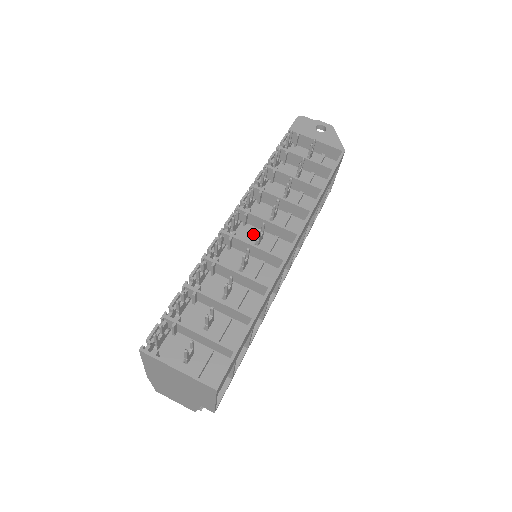
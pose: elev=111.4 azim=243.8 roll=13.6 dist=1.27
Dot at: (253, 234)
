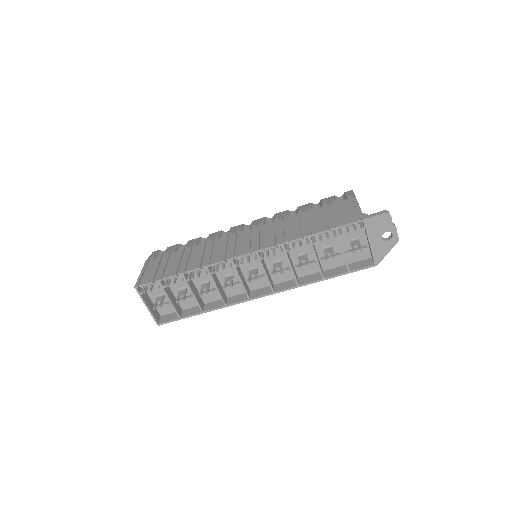
Dot at: (255, 263)
